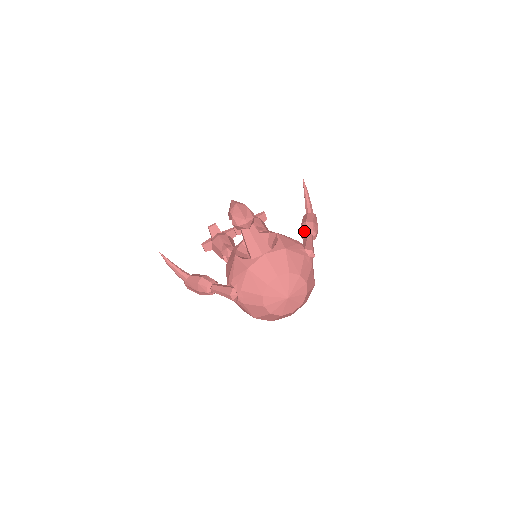
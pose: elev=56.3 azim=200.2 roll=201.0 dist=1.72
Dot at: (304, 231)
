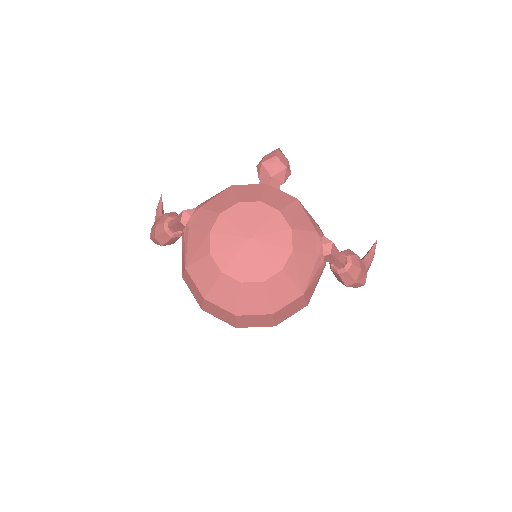
Dot at: occluded
